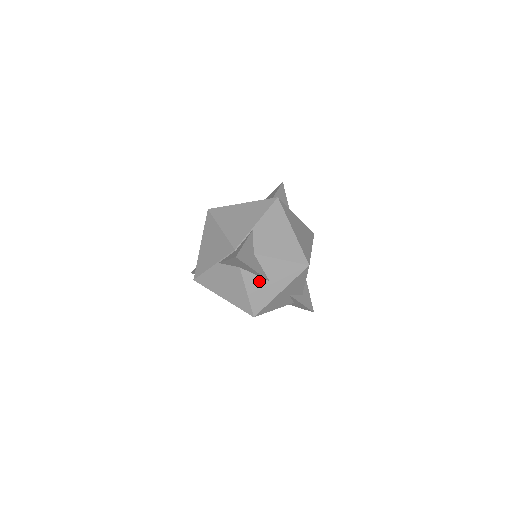
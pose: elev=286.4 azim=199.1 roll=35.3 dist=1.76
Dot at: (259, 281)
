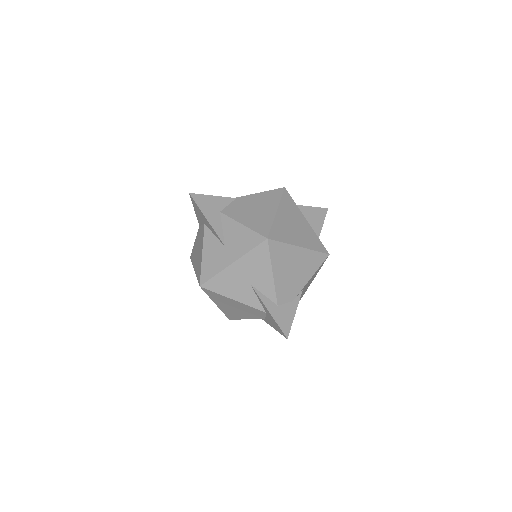
Dot at: (216, 244)
